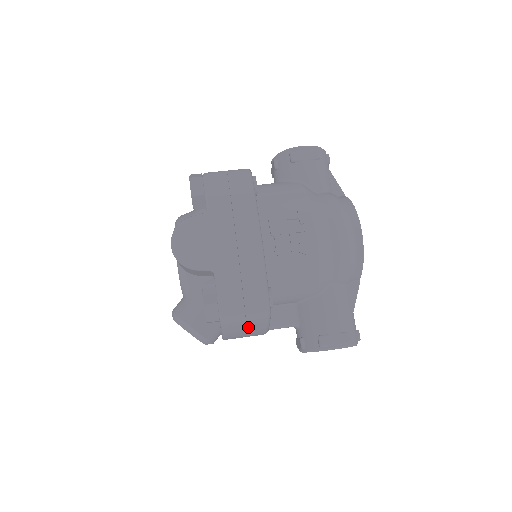
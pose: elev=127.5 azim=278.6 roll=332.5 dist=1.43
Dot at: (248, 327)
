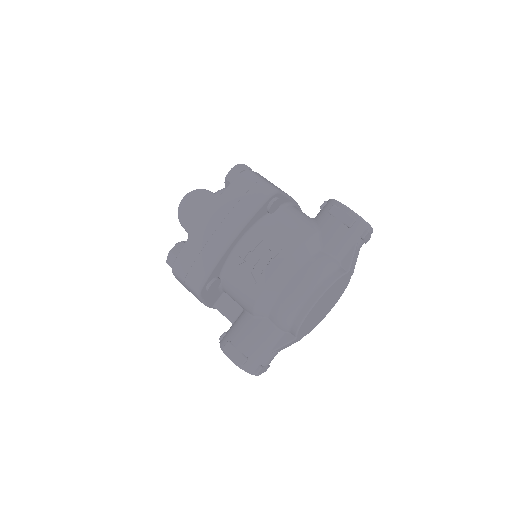
Dot at: occluded
